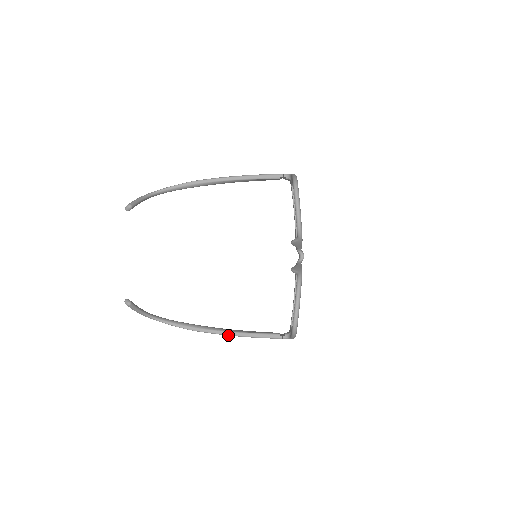
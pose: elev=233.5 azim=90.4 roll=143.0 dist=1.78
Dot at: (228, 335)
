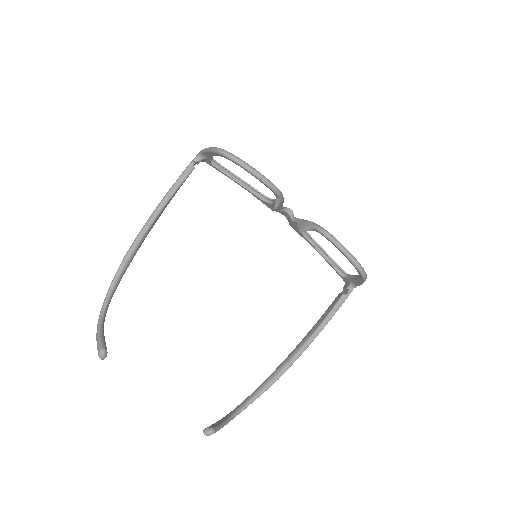
Dot at: occluded
